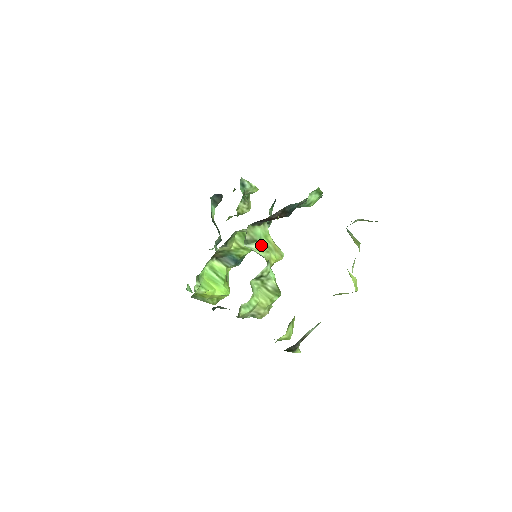
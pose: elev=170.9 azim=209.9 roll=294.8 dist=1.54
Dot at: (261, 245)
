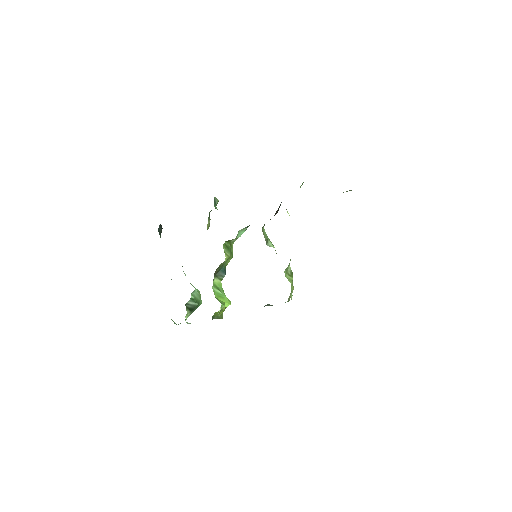
Dot at: (270, 242)
